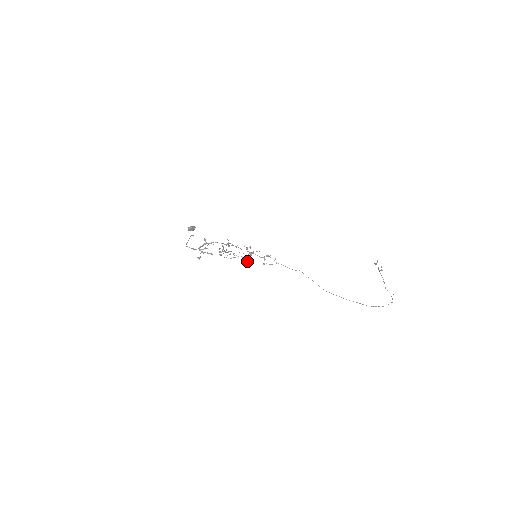
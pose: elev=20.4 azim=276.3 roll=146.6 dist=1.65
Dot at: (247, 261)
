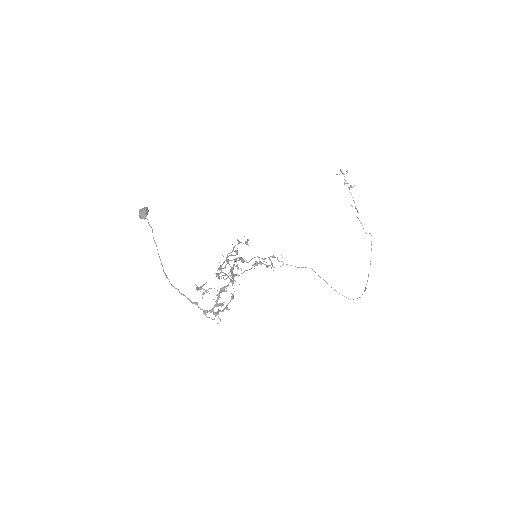
Dot at: occluded
